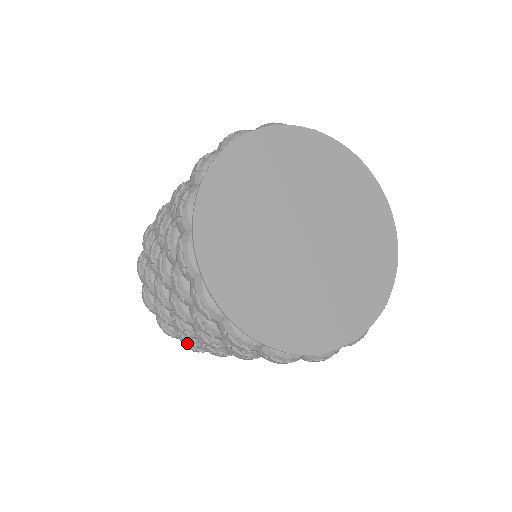
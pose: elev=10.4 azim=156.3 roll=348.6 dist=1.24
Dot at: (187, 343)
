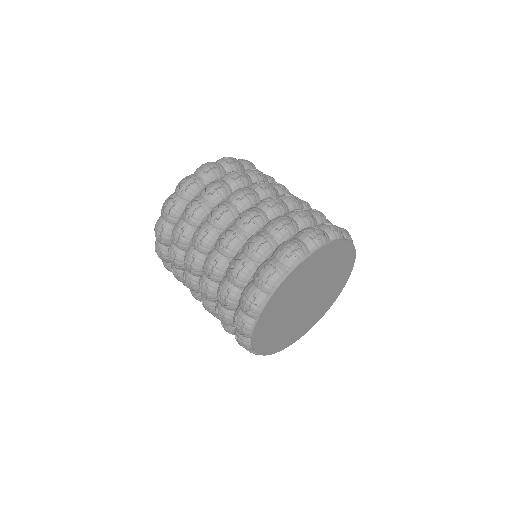
Dot at: occluded
